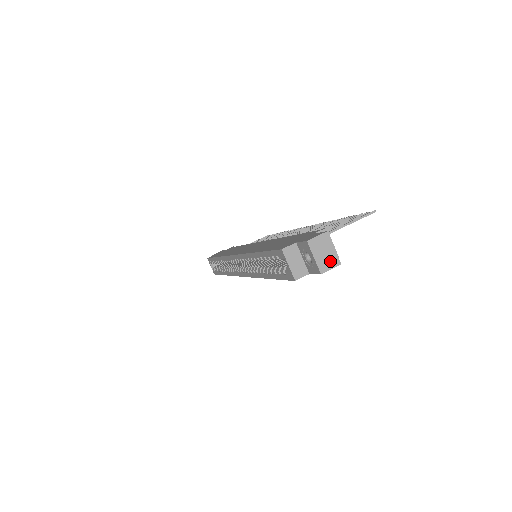
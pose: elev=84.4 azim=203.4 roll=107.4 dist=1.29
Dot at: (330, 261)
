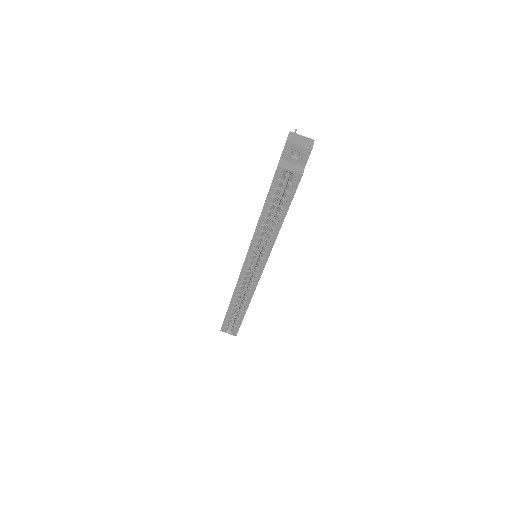
Dot at: (308, 142)
